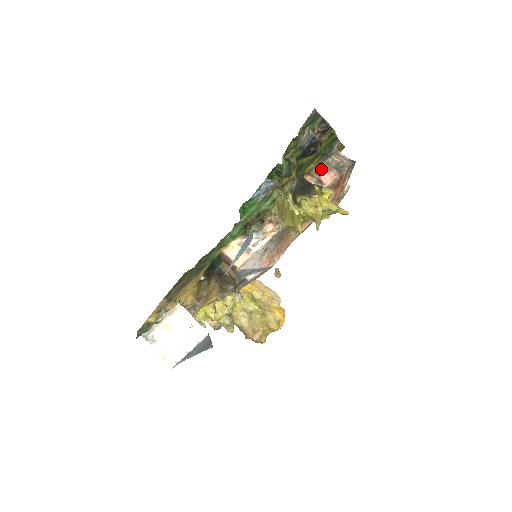
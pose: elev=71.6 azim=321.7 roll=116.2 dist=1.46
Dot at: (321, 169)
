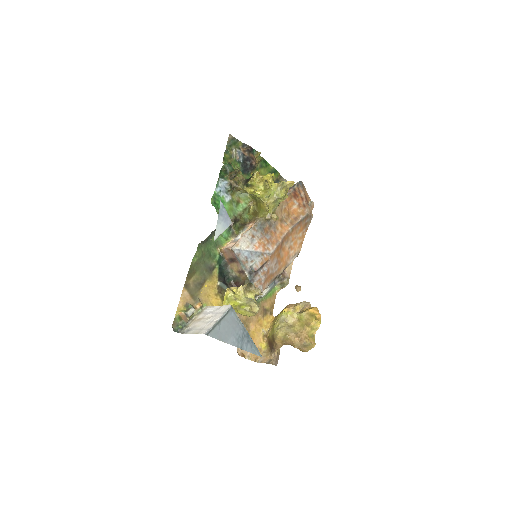
Dot at: occluded
